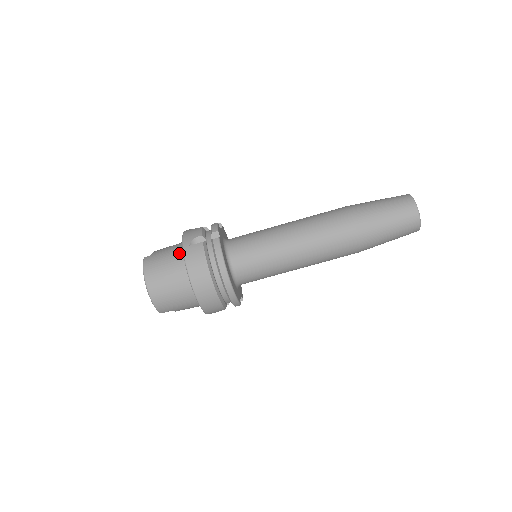
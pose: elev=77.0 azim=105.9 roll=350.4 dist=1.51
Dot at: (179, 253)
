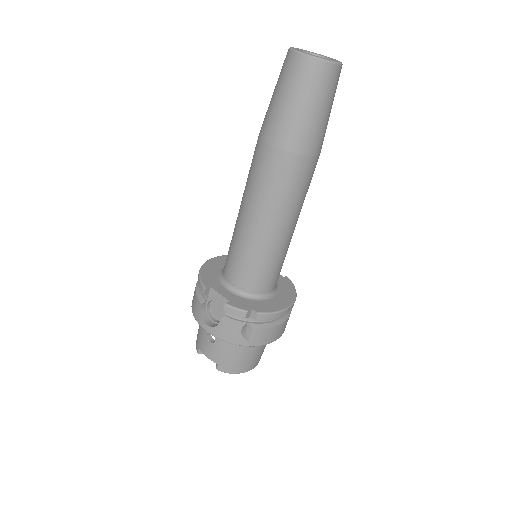
Dot at: occluded
